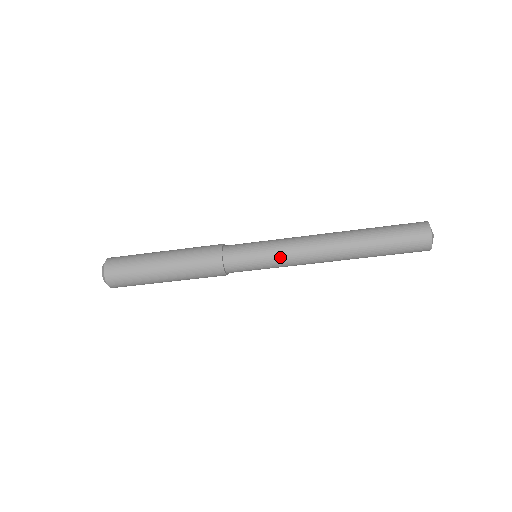
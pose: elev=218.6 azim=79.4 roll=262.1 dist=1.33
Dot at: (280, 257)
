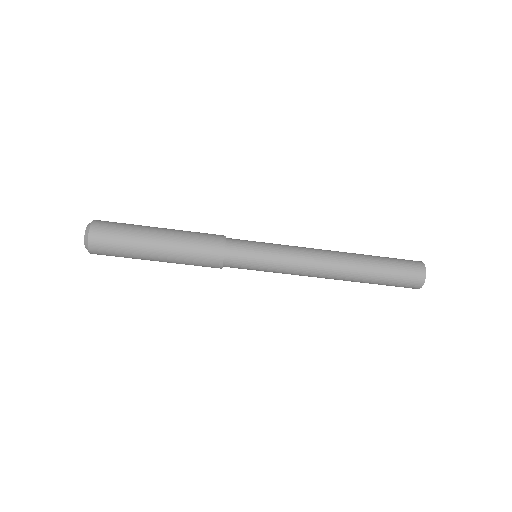
Dot at: (283, 264)
